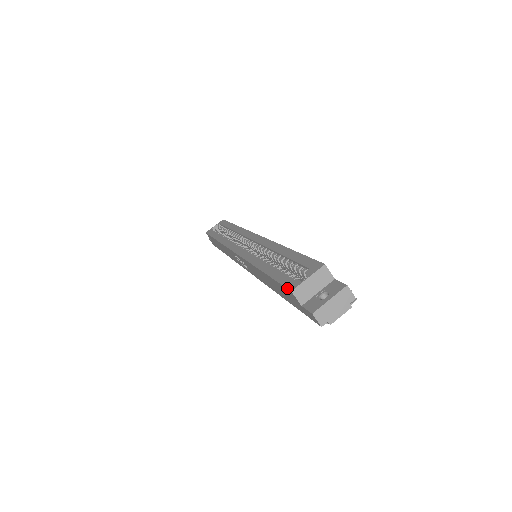
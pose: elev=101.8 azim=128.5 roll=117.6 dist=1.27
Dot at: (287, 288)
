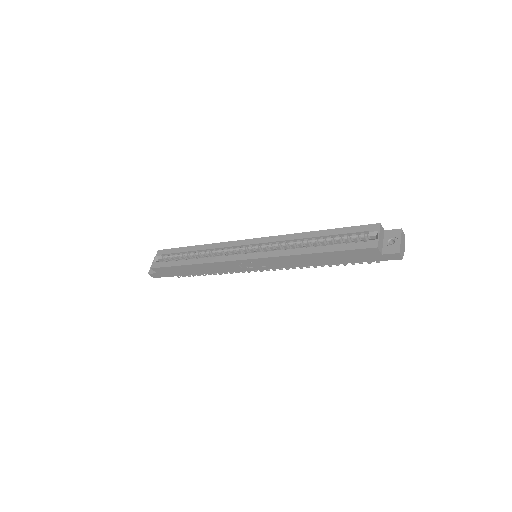
Dot at: (370, 248)
